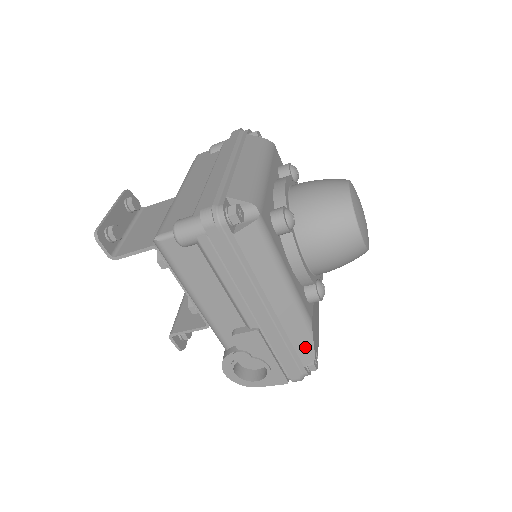
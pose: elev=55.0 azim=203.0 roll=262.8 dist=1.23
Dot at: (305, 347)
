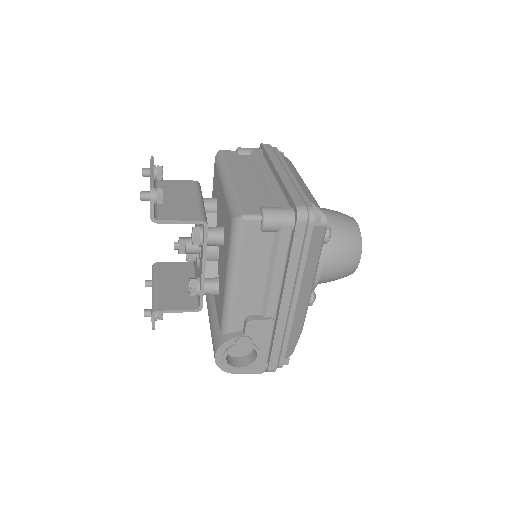
Dot at: (293, 342)
